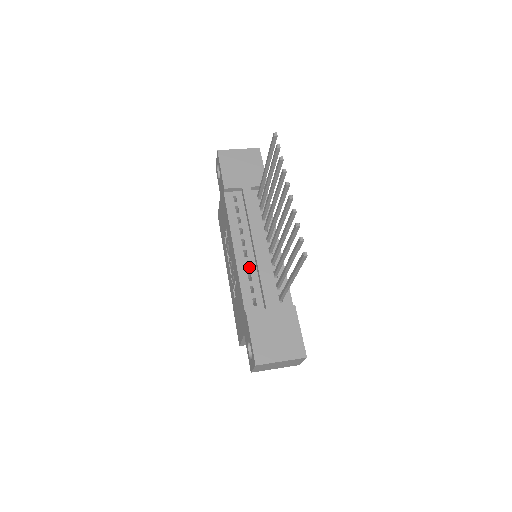
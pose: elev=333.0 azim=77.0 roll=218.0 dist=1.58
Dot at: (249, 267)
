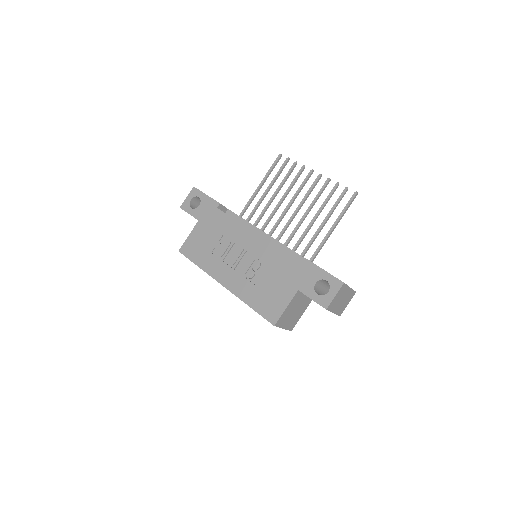
Dot at: occluded
